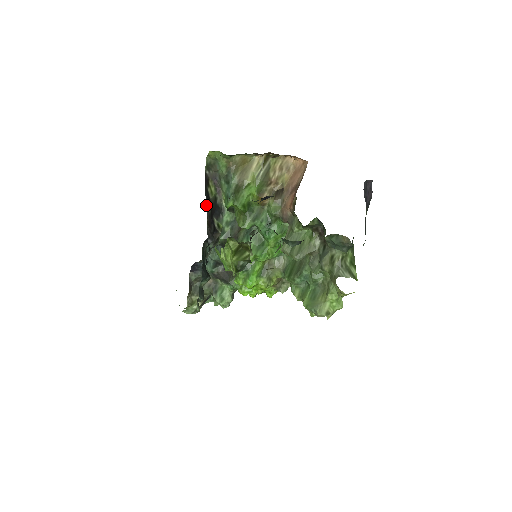
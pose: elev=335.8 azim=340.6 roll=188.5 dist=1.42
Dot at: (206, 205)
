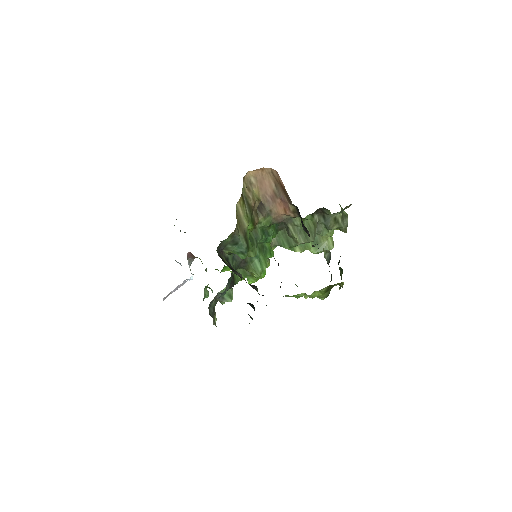
Dot at: occluded
